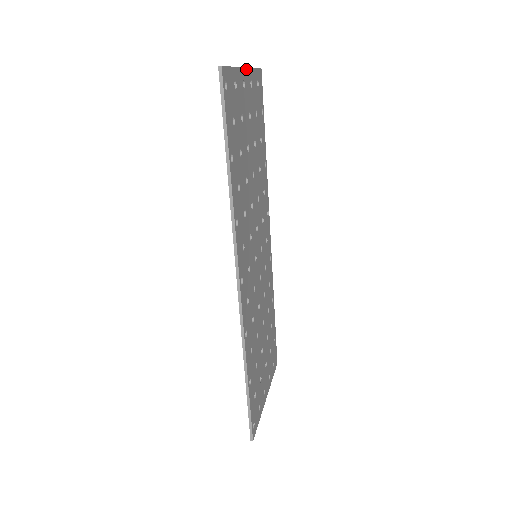
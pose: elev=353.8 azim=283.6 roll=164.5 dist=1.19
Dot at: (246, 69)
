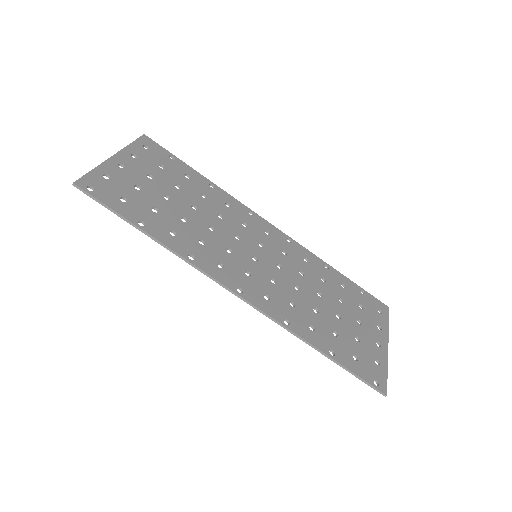
Dot at: (117, 154)
